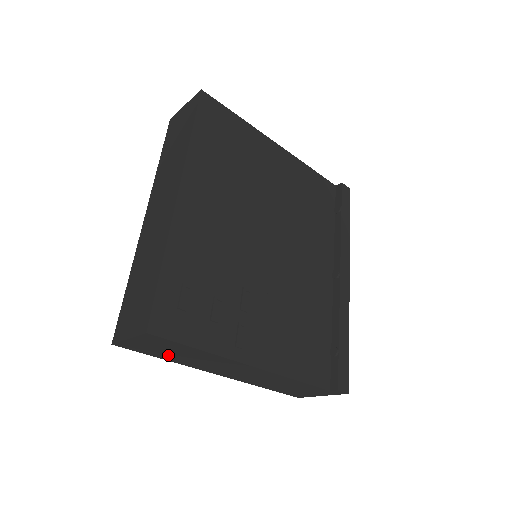
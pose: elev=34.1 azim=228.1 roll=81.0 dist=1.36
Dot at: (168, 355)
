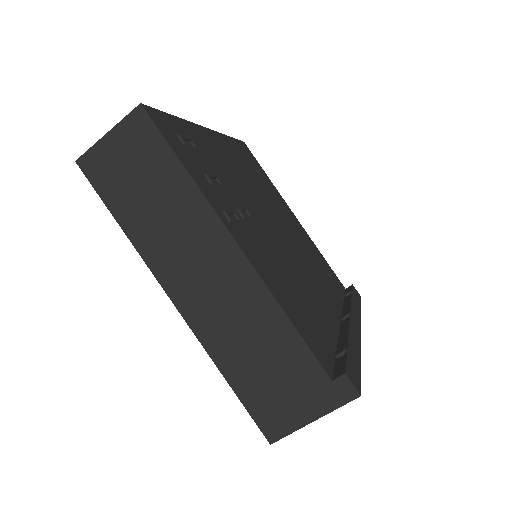
Dot at: (132, 202)
